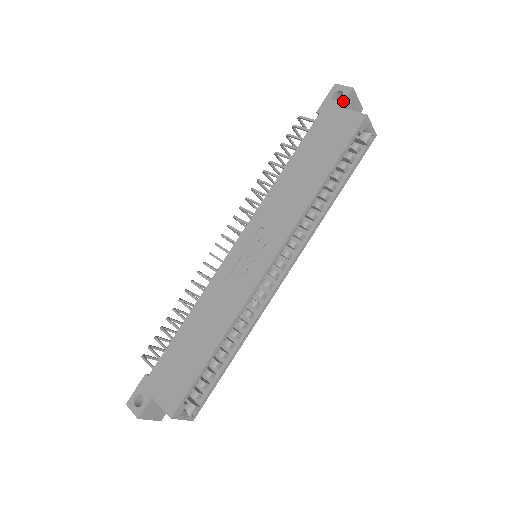
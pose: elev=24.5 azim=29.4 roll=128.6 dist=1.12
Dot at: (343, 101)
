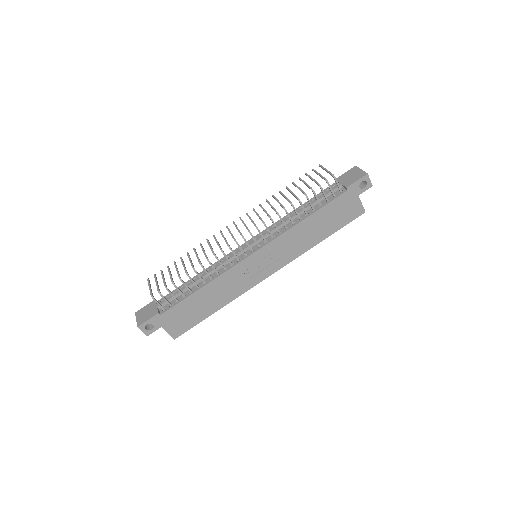
Dot at: occluded
